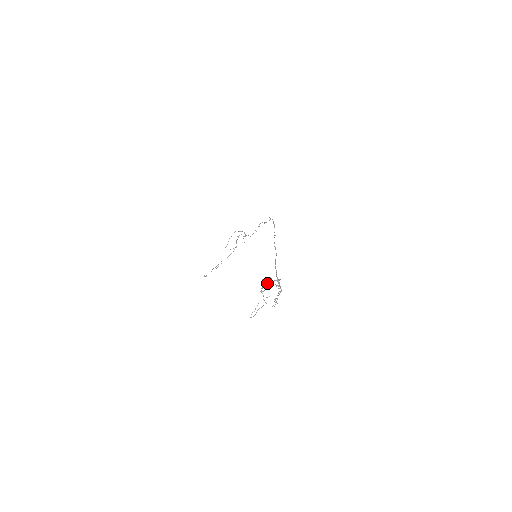
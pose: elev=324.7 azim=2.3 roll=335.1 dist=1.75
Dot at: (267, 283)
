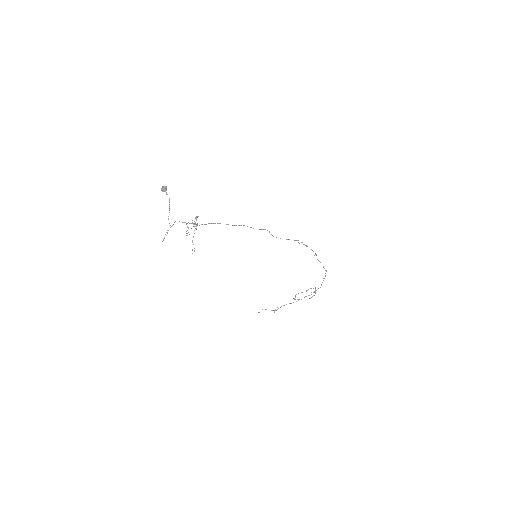
Dot at: (162, 190)
